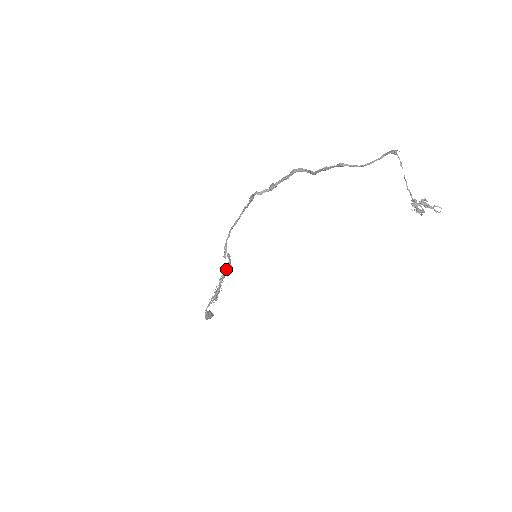
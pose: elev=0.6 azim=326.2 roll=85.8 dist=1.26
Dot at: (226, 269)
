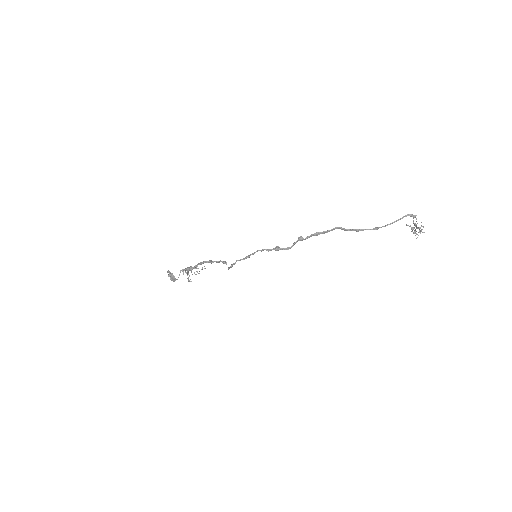
Dot at: occluded
